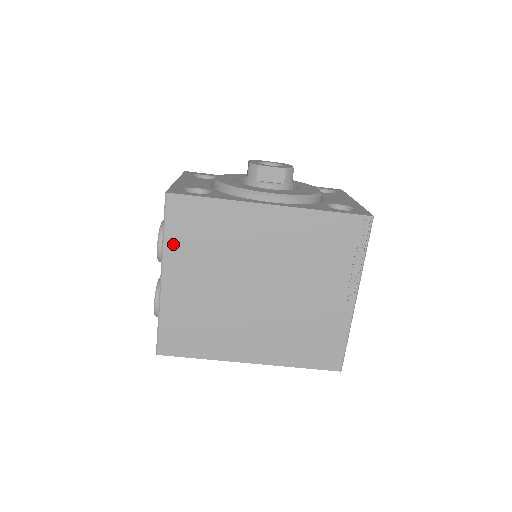
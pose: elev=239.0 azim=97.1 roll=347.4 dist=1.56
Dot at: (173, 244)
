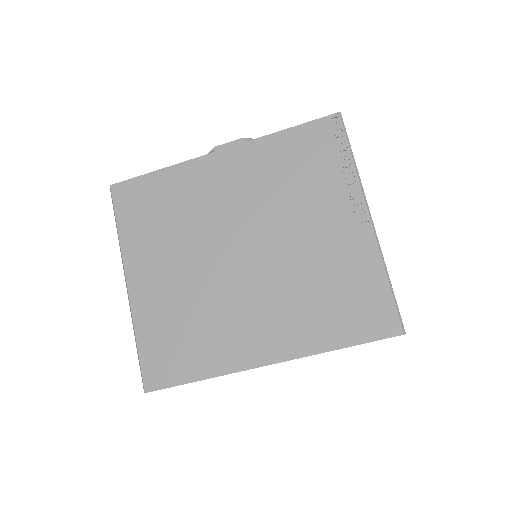
Dot at: (129, 238)
